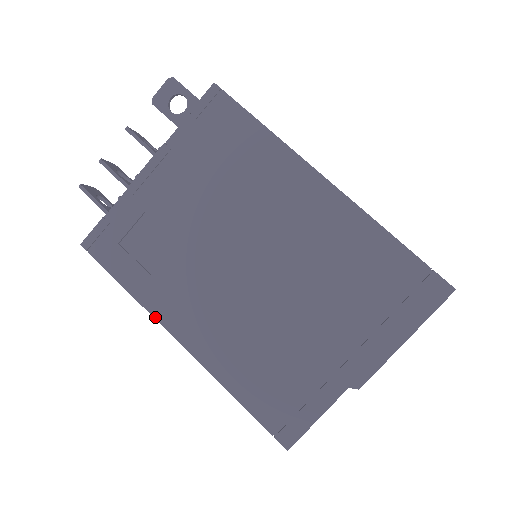
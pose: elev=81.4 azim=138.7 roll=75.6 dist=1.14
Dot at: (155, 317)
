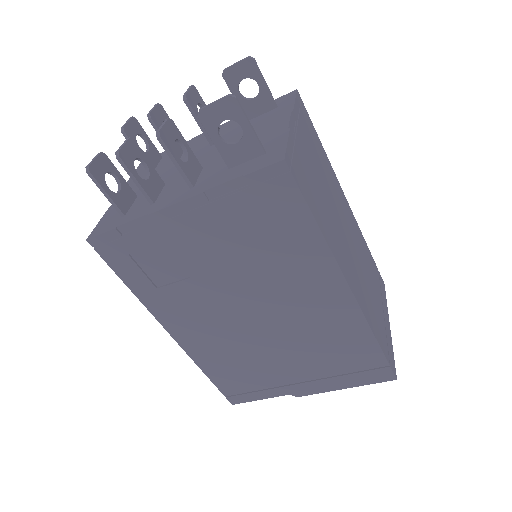
Dot at: (153, 314)
